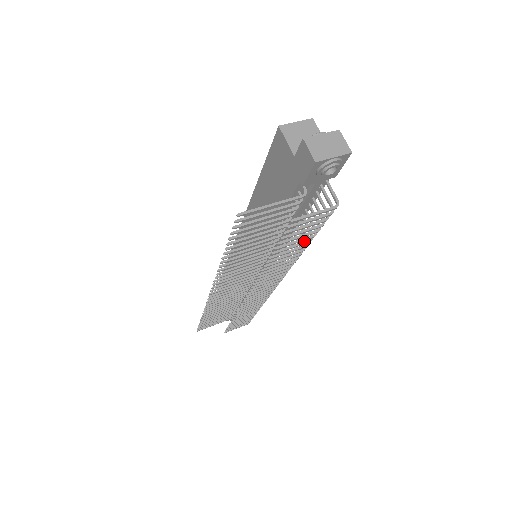
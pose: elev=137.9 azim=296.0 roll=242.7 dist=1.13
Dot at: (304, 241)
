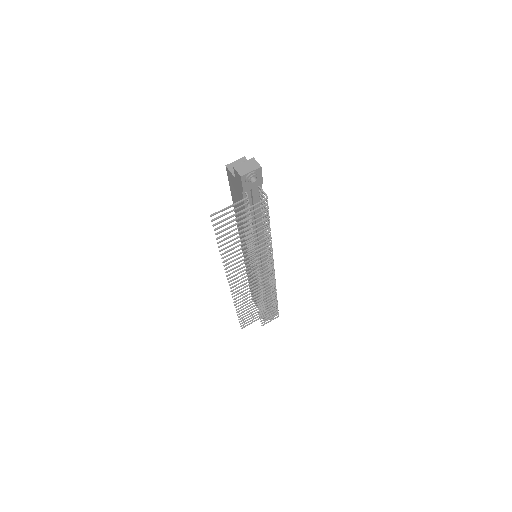
Dot at: (265, 228)
